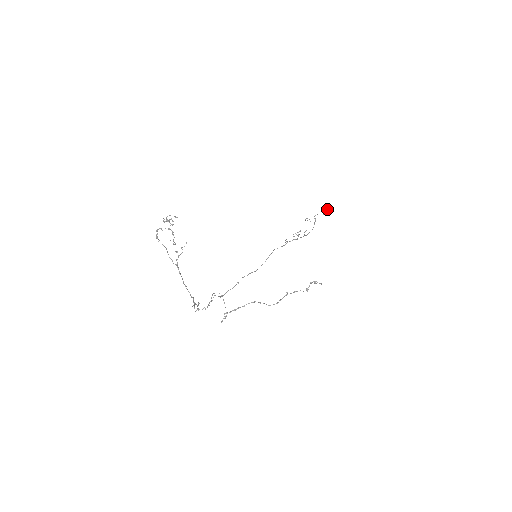
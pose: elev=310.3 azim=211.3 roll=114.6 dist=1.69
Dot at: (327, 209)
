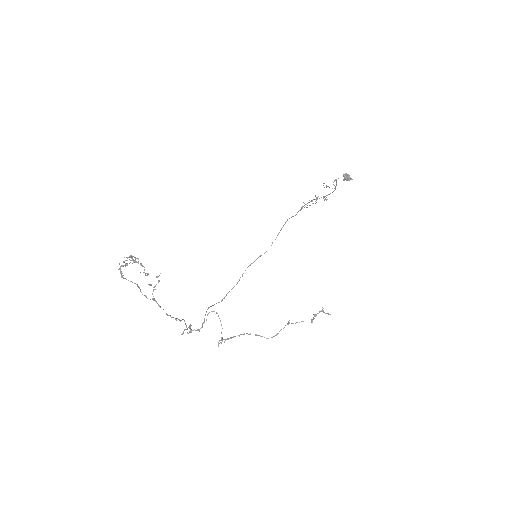
Dot at: (348, 179)
